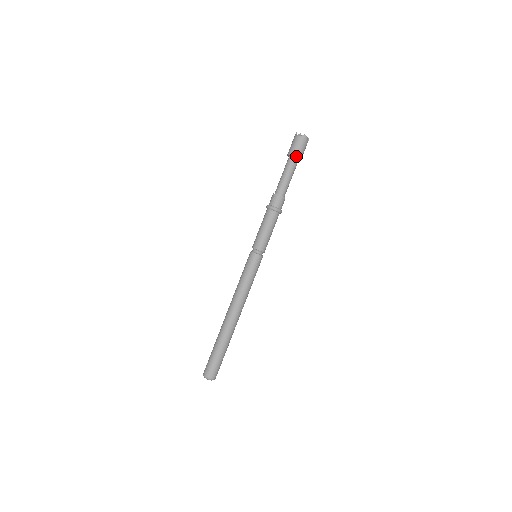
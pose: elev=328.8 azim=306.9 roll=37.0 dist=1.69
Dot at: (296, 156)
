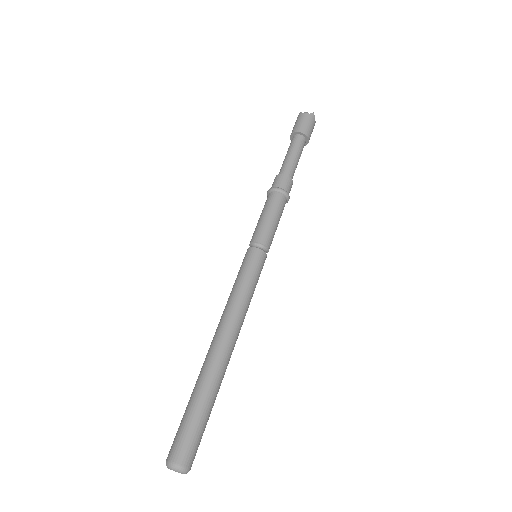
Dot at: (305, 134)
